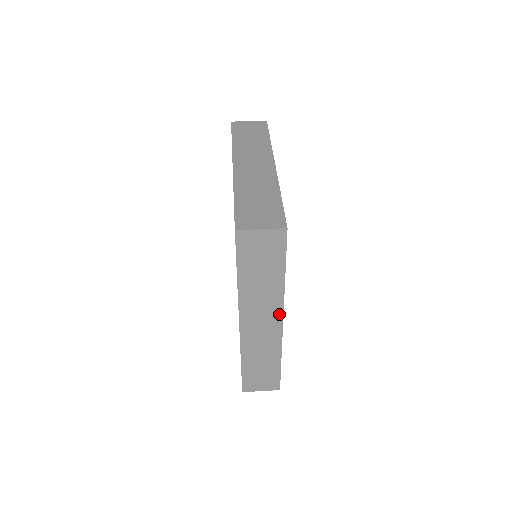
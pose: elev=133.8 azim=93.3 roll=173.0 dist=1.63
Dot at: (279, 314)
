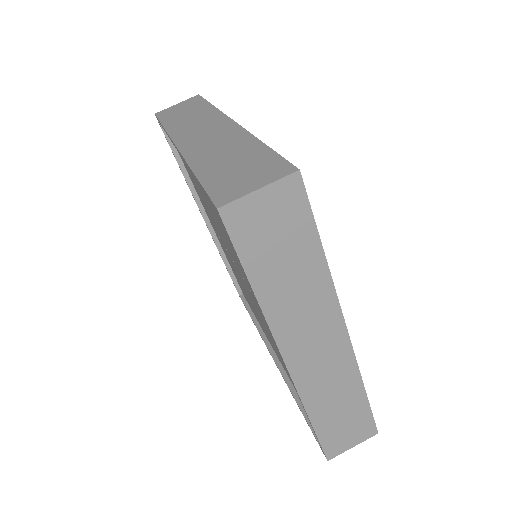
Dot at: occluded
